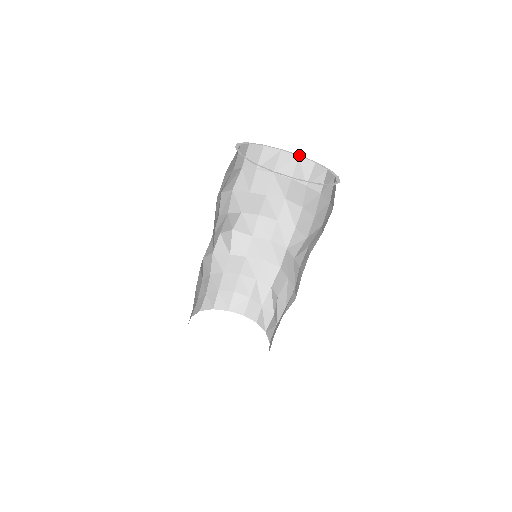
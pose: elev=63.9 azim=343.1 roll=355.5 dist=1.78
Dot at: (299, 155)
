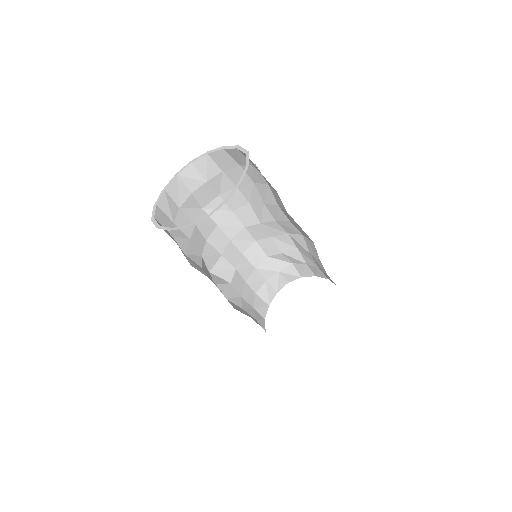
Dot at: (175, 175)
